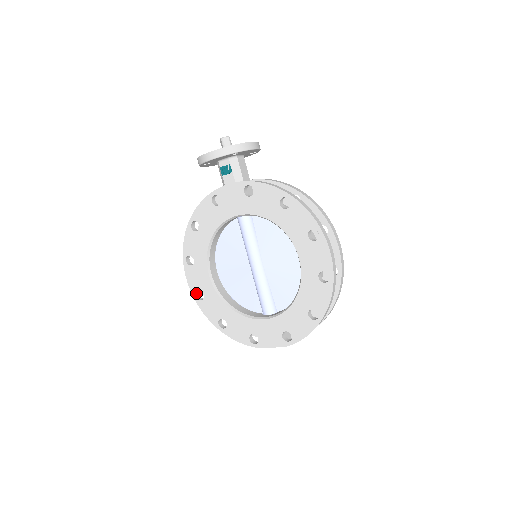
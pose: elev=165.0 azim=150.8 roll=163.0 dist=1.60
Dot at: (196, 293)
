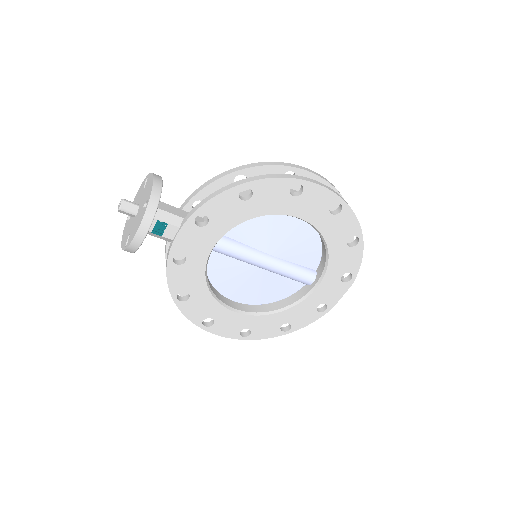
Dot at: (240, 335)
